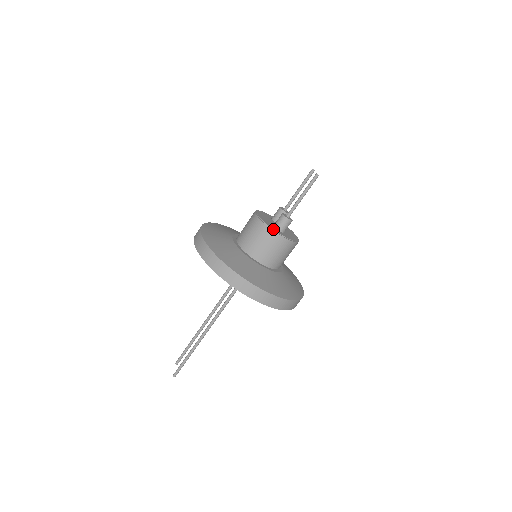
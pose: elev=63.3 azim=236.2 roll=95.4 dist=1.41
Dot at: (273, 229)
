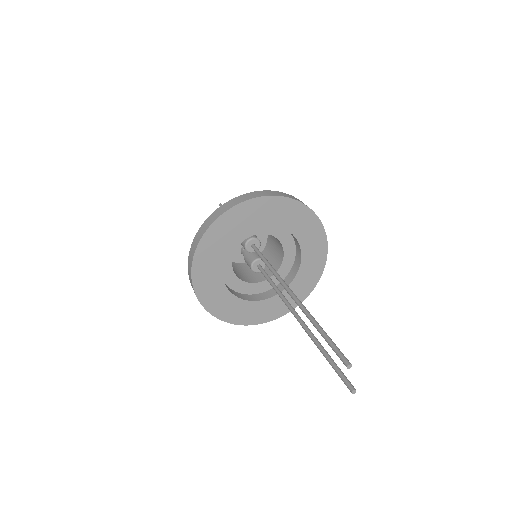
Dot at: occluded
